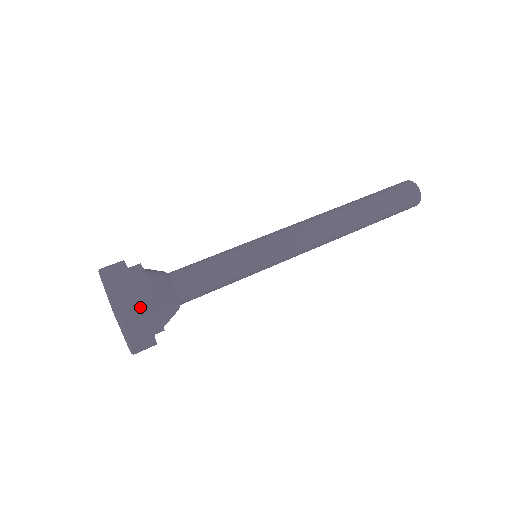
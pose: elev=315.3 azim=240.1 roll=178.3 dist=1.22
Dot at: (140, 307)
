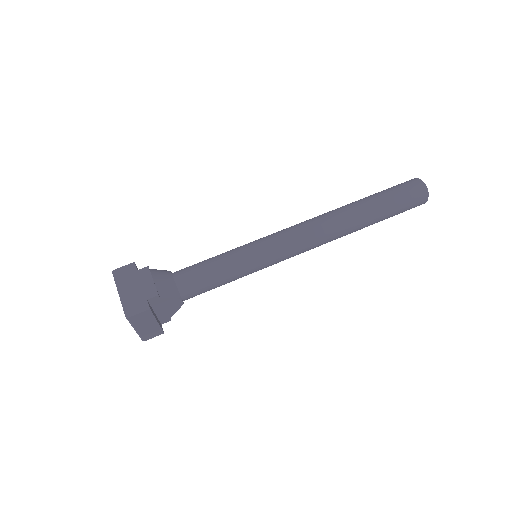
Dot at: (144, 310)
